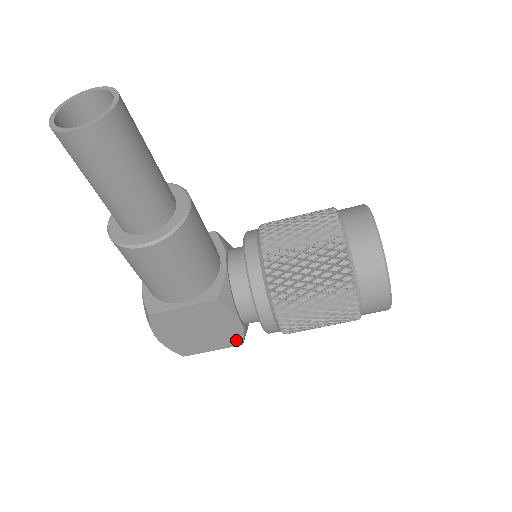
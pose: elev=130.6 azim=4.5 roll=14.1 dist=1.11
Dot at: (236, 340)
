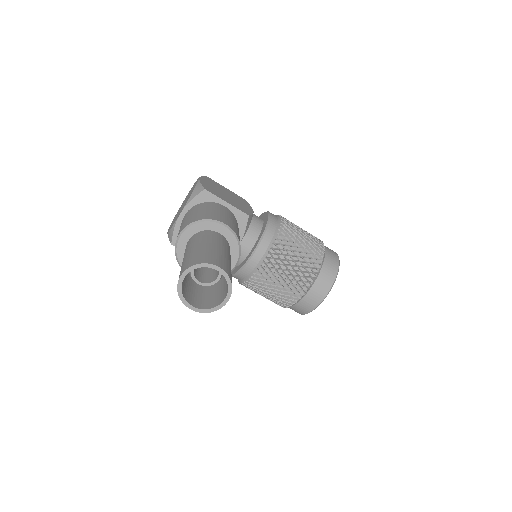
Dot at: occluded
